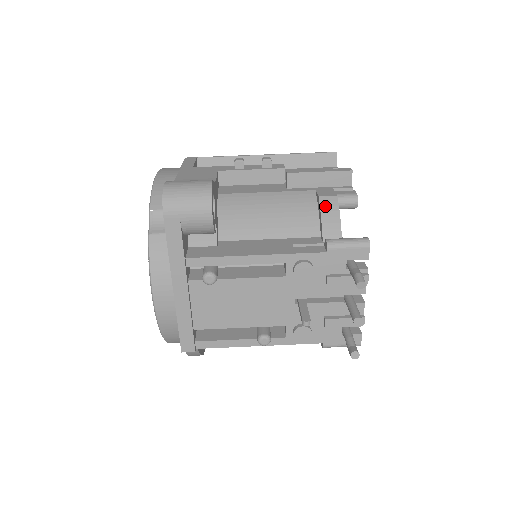
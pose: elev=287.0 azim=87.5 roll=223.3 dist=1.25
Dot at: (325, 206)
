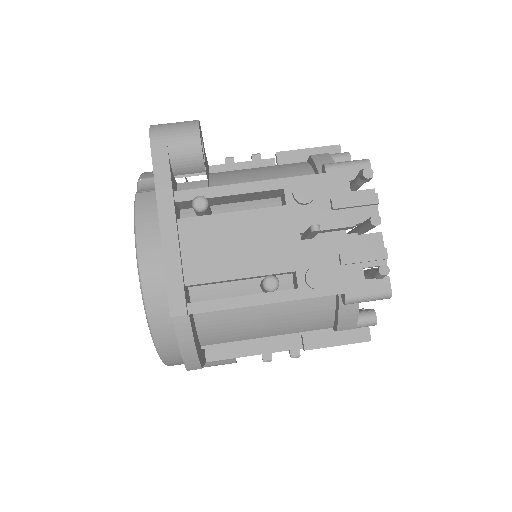
Dot at: (318, 158)
